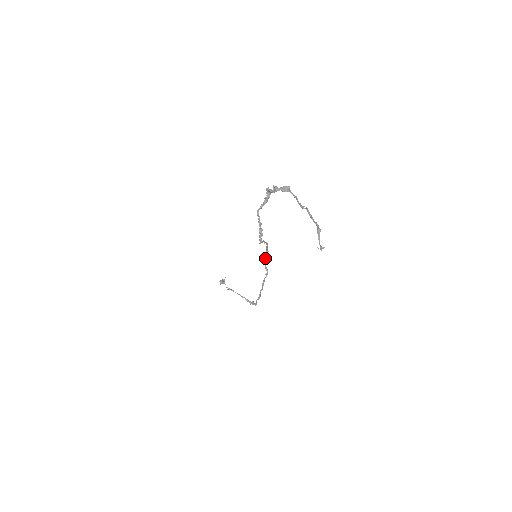
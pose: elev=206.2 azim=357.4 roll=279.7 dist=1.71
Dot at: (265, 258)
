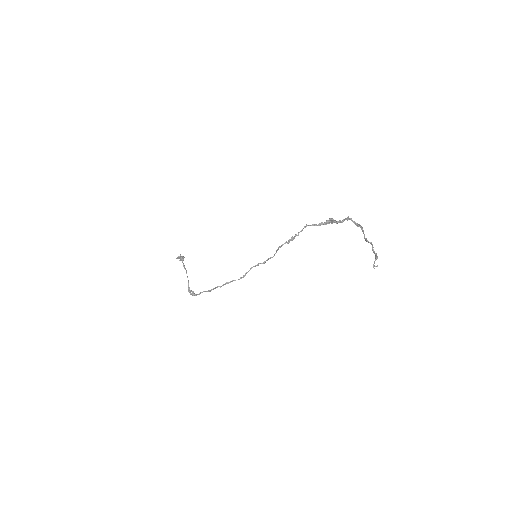
Dot at: (257, 265)
